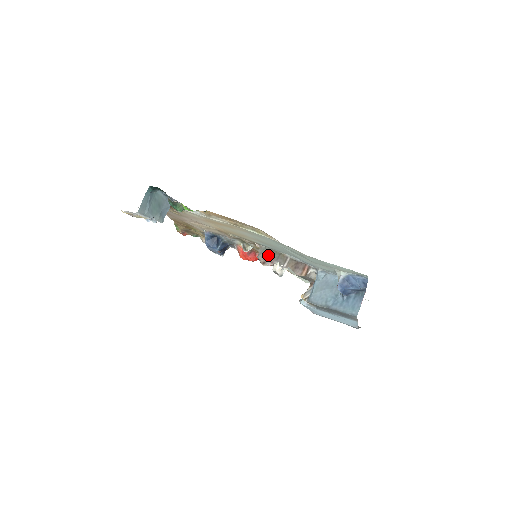
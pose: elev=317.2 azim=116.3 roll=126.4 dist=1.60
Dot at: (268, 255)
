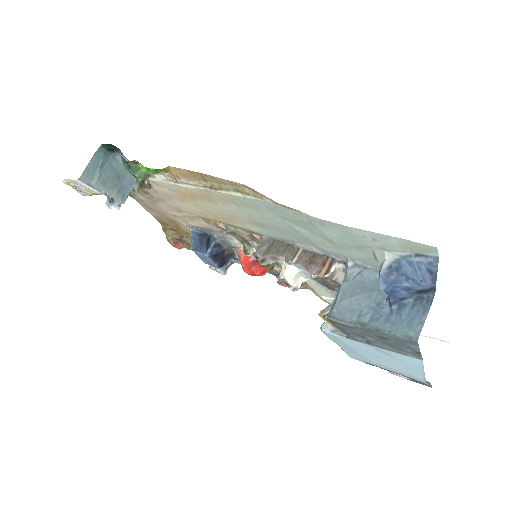
Dot at: (270, 248)
